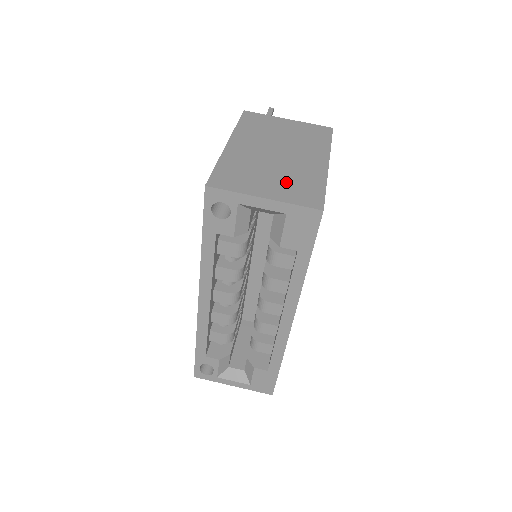
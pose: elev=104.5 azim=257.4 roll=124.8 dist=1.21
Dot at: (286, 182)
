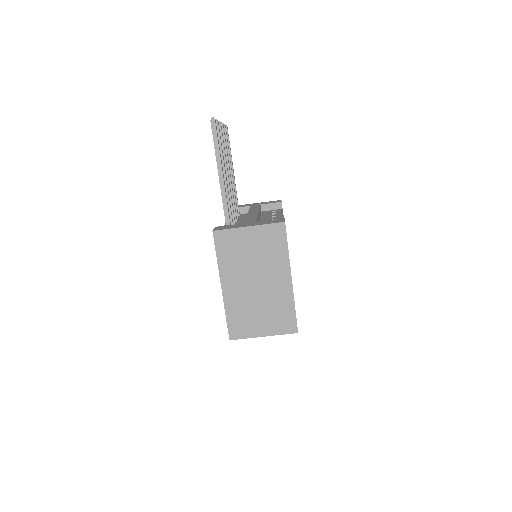
Dot at: (271, 315)
